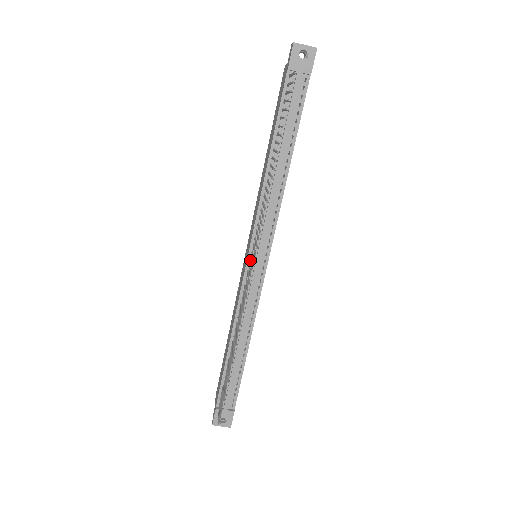
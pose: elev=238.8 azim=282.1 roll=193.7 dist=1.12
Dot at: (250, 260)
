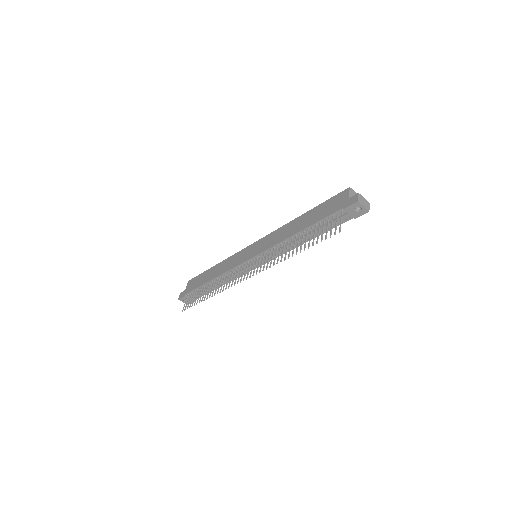
Dot at: (250, 264)
